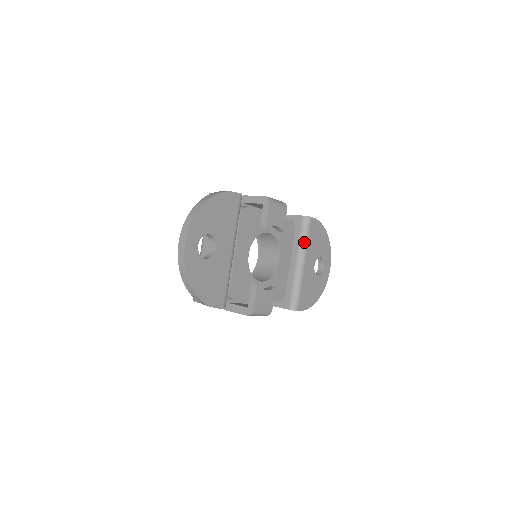
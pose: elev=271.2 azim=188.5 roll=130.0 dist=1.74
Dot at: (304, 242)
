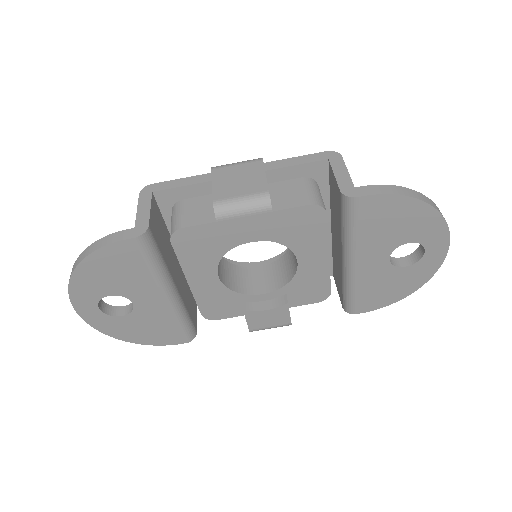
Dot at: (348, 235)
